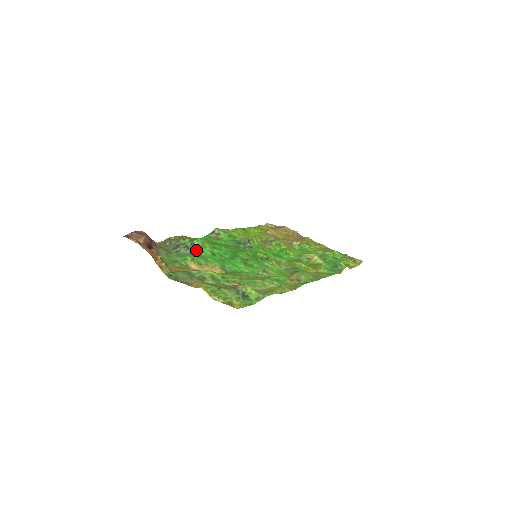
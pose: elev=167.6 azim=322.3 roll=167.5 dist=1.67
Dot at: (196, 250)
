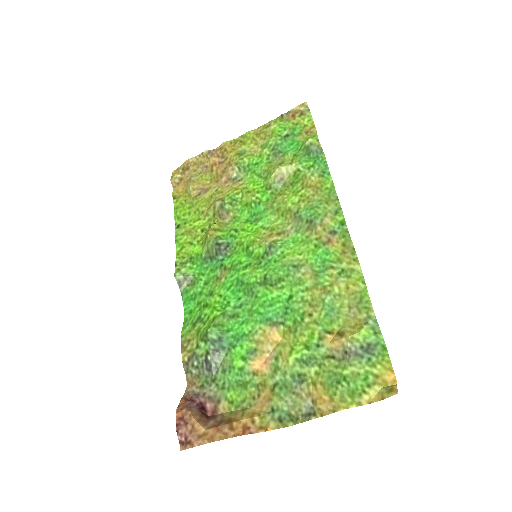
Dot at: (223, 340)
